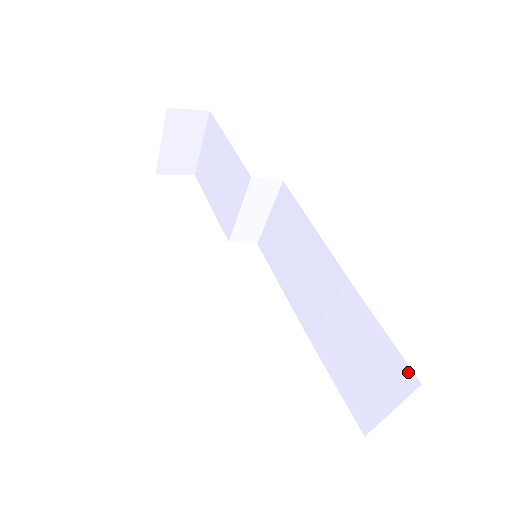
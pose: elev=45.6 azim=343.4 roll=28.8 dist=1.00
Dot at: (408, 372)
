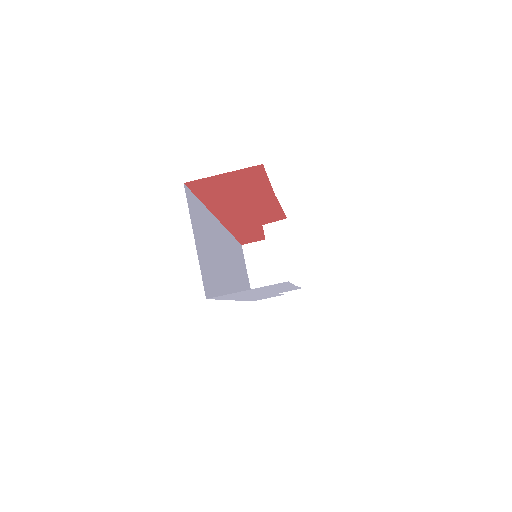
Dot at: occluded
